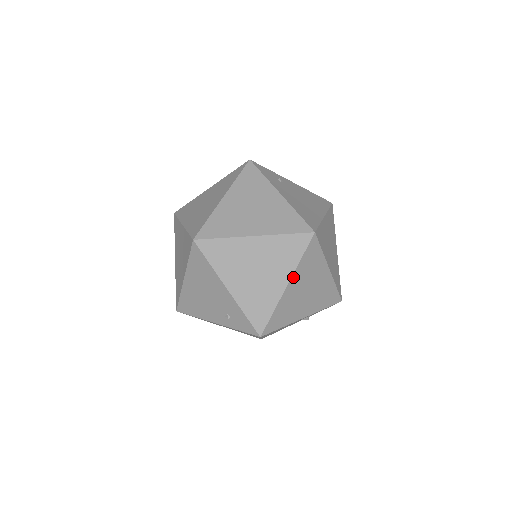
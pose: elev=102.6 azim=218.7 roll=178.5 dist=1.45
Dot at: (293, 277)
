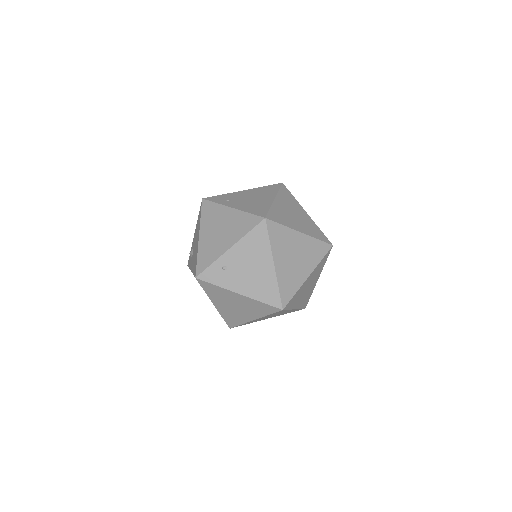
Dot at: (294, 308)
